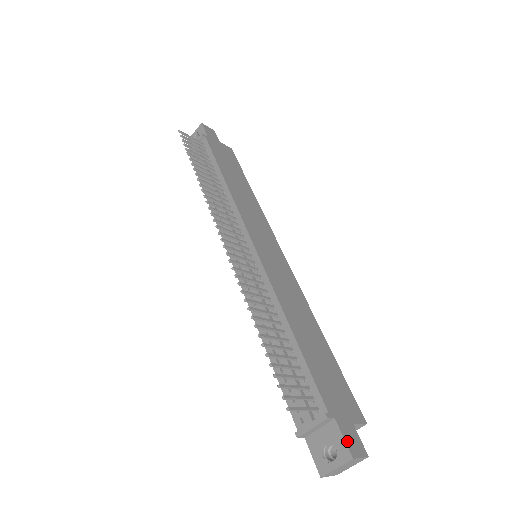
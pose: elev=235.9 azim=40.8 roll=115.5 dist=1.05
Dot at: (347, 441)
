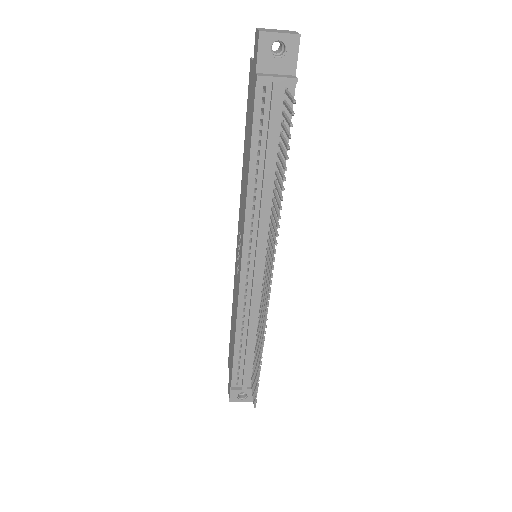
Dot at: occluded
